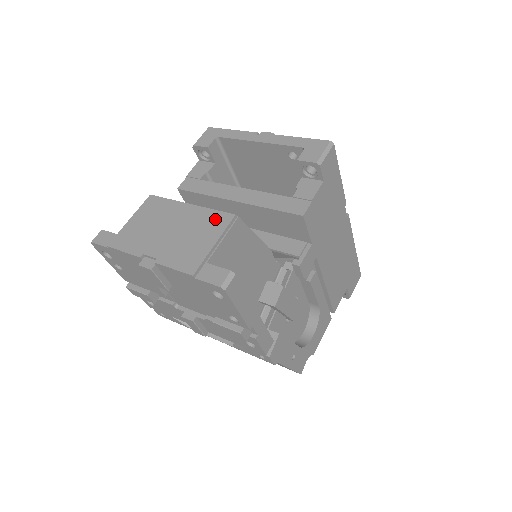
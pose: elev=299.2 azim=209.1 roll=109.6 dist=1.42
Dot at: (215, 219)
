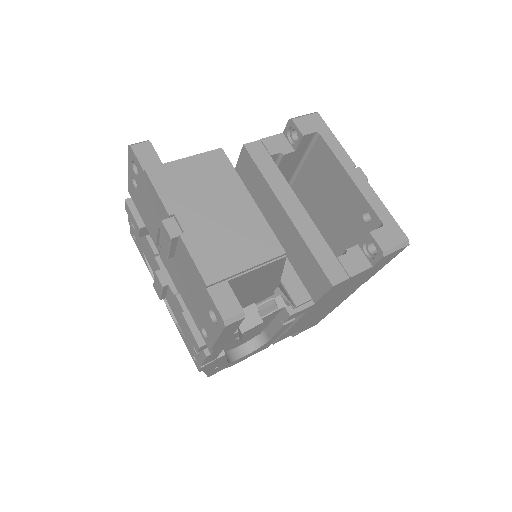
Dot at: (265, 240)
